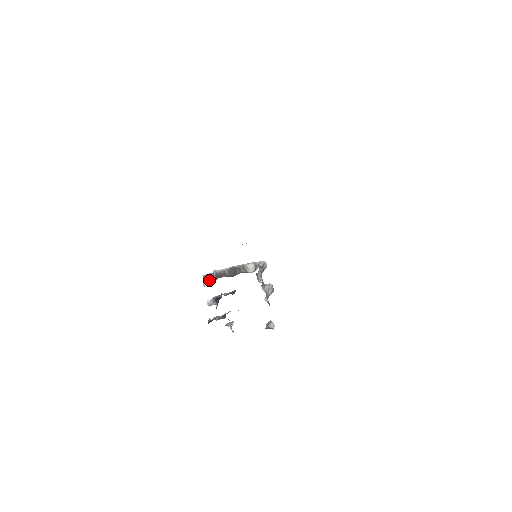
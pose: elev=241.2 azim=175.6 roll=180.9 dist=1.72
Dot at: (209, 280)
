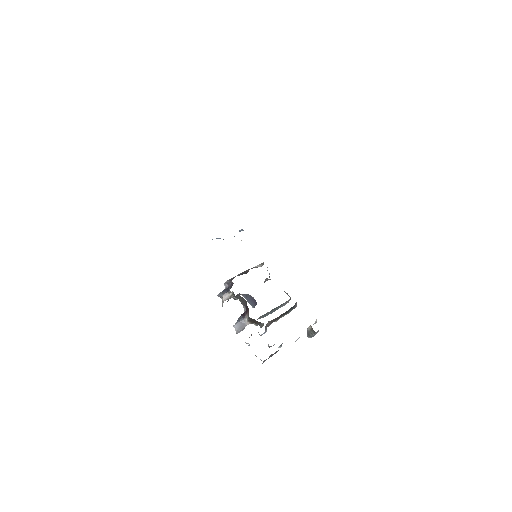
Dot at: (225, 292)
